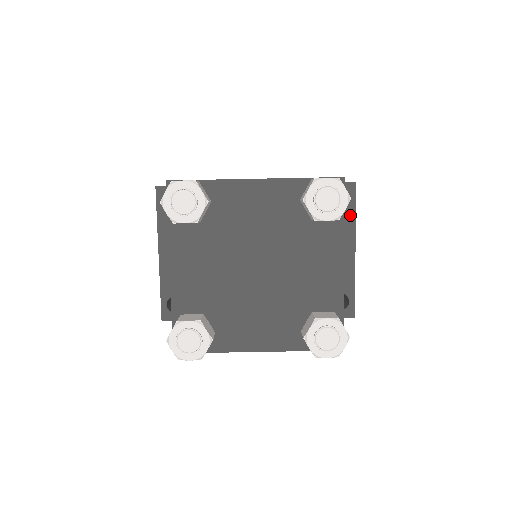
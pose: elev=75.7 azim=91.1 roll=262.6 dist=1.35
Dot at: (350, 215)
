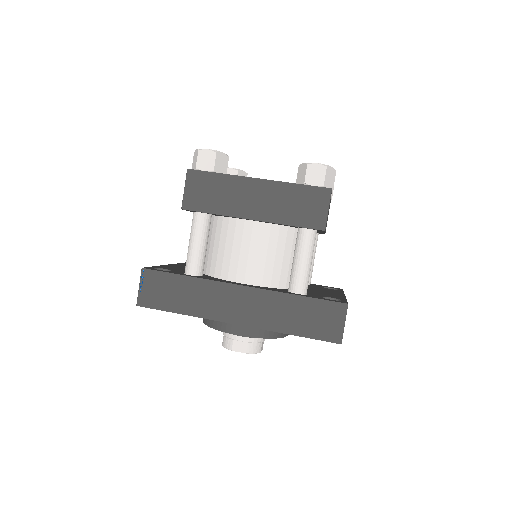
Dot at: (339, 291)
